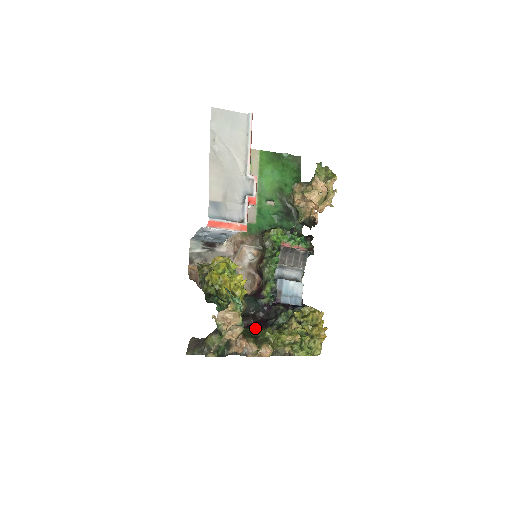
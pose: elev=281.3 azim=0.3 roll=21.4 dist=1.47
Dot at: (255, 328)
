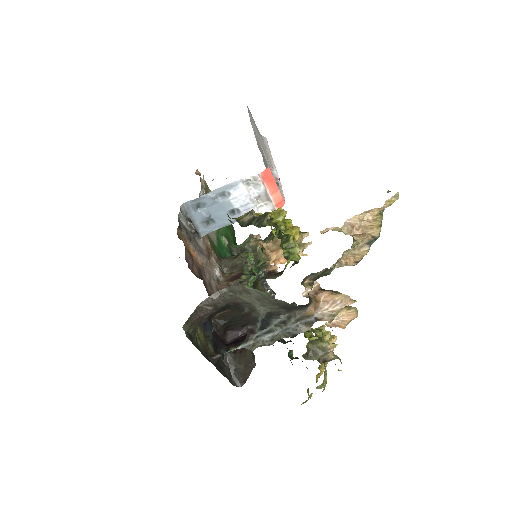
Dot at: occluded
